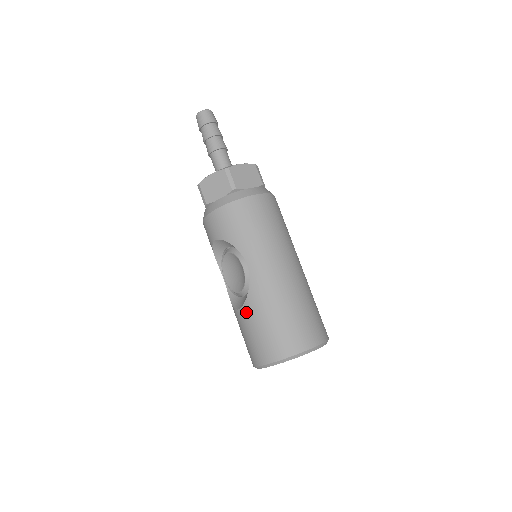
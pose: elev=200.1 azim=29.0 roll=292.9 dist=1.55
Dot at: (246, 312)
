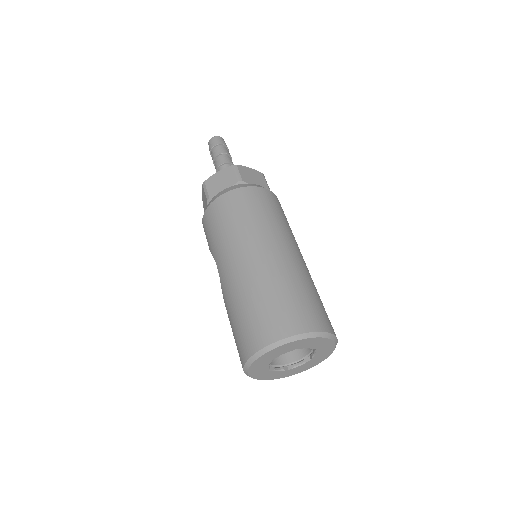
Dot at: occluded
